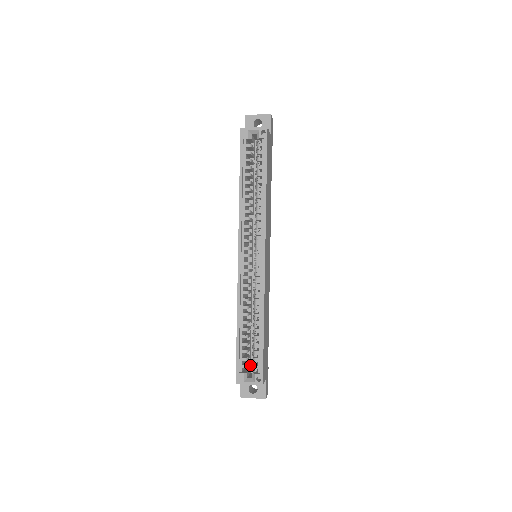
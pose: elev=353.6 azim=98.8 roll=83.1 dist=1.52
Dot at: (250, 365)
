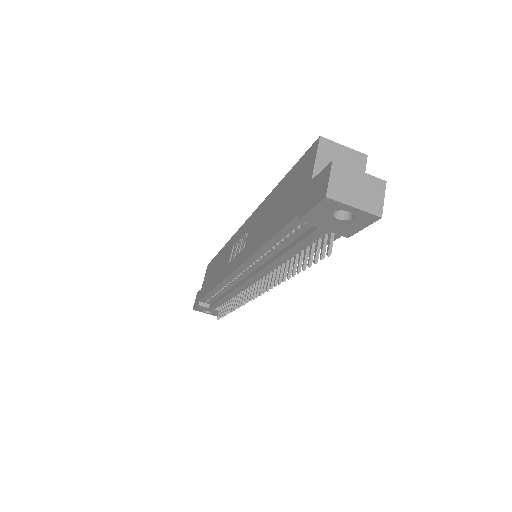
Dot at: occluded
